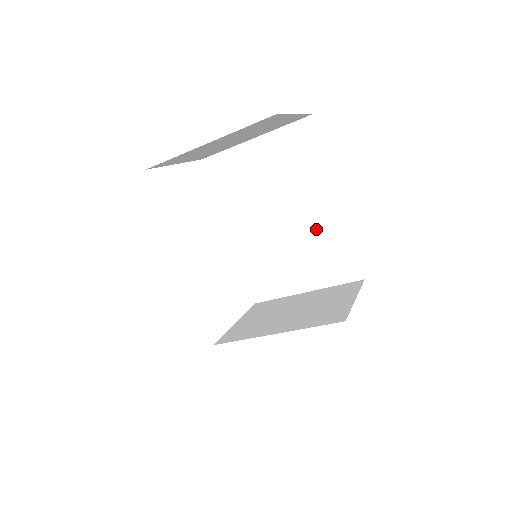
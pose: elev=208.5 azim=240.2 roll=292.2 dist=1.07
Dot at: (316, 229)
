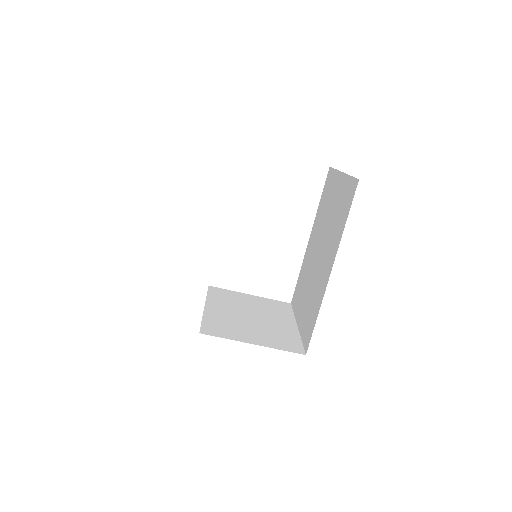
Dot at: (318, 283)
